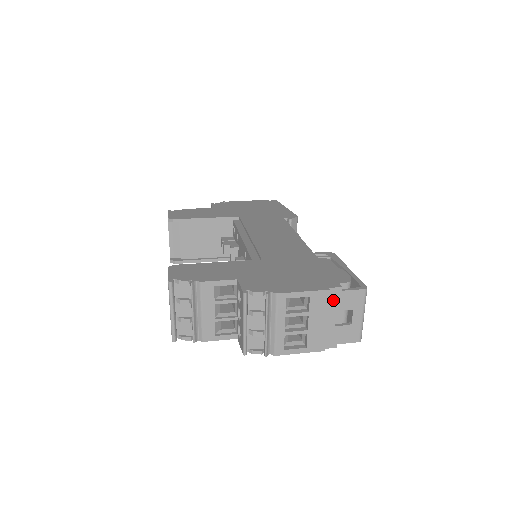
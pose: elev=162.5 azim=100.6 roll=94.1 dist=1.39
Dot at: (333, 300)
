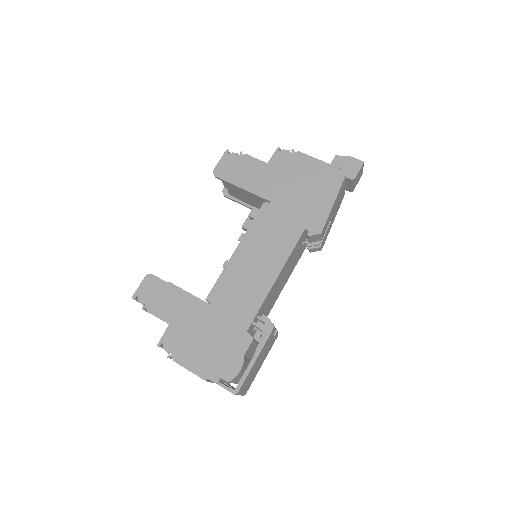
Dot at: occluded
